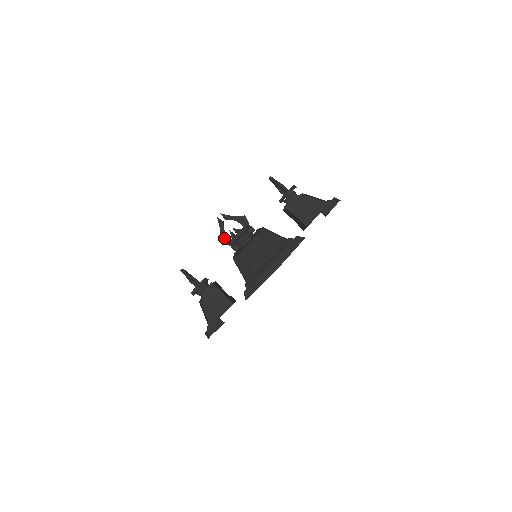
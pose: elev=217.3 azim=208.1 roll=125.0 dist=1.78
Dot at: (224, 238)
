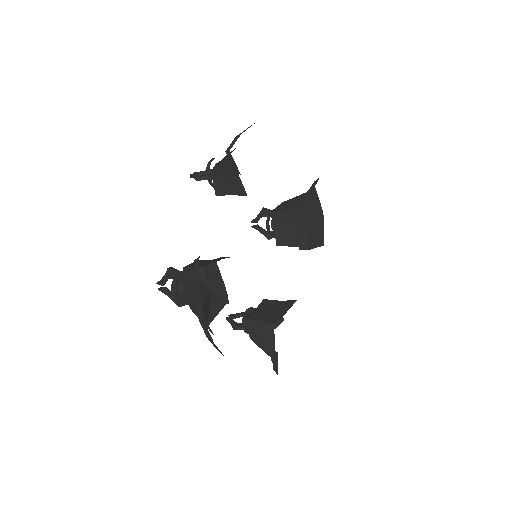
Dot at: occluded
